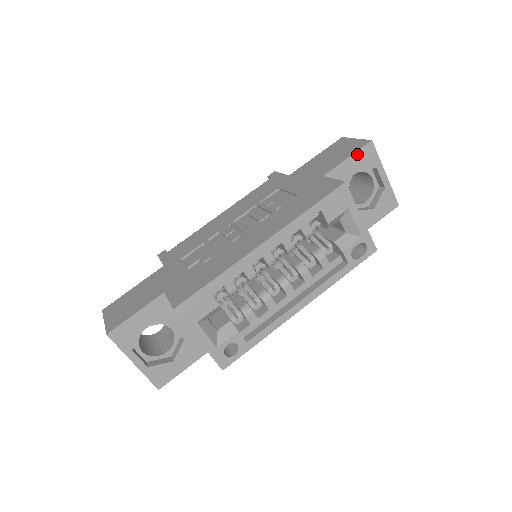
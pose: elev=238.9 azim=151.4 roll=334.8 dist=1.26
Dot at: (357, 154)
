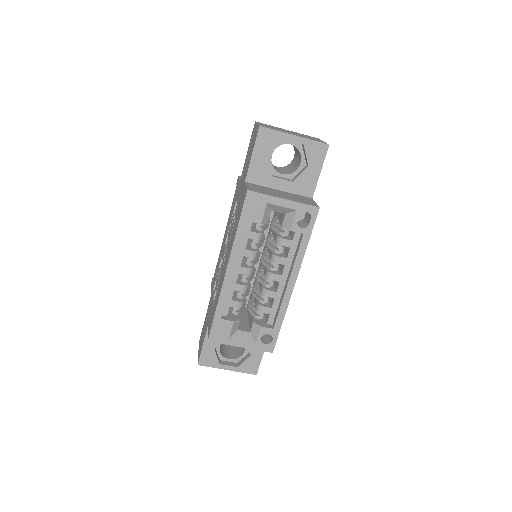
Dot at: (257, 145)
